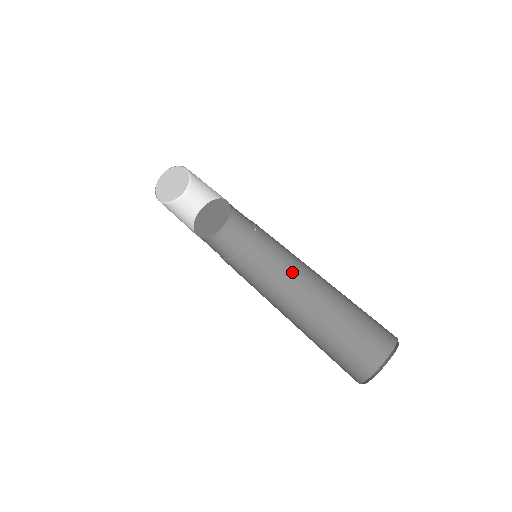
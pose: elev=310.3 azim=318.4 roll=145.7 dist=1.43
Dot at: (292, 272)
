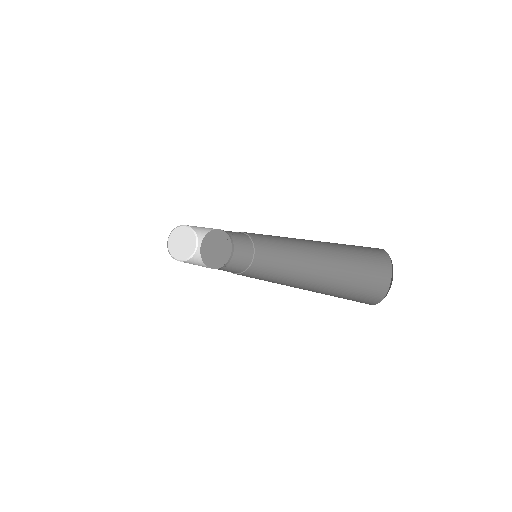
Dot at: (282, 279)
